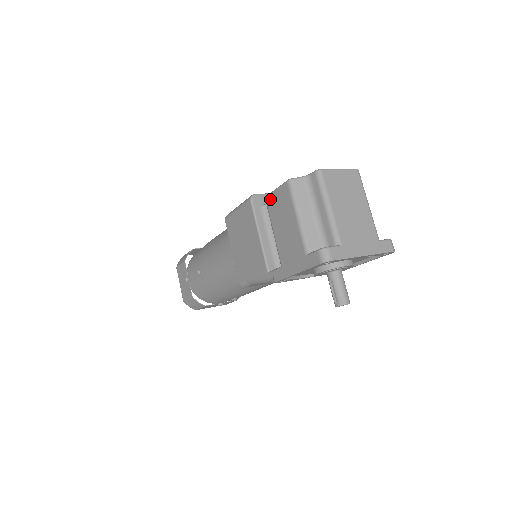
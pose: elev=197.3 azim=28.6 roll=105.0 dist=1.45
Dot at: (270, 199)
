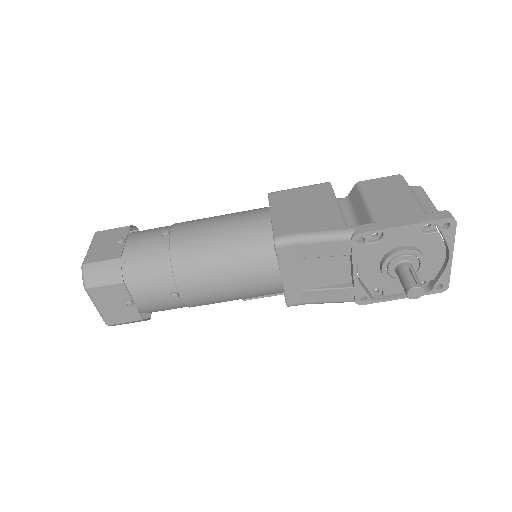
Dot at: (367, 182)
